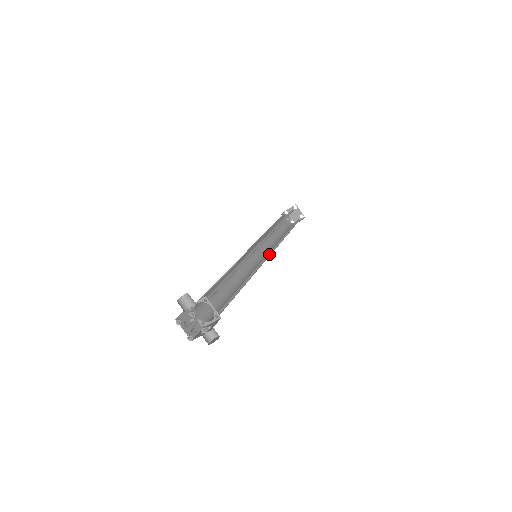
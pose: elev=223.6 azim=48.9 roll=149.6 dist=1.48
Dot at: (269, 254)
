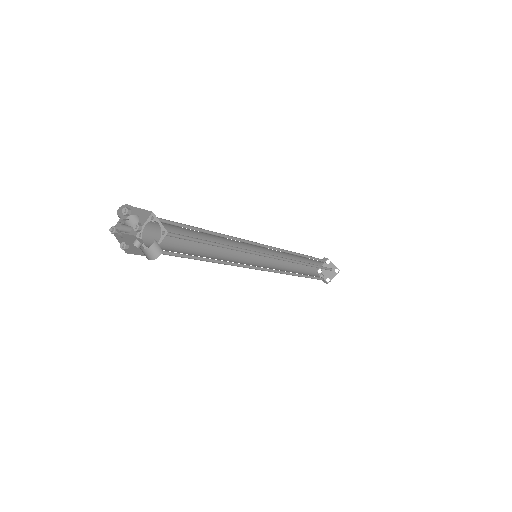
Dot at: (274, 258)
